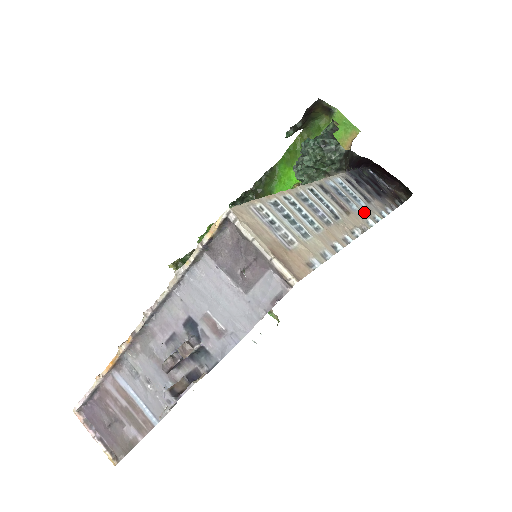
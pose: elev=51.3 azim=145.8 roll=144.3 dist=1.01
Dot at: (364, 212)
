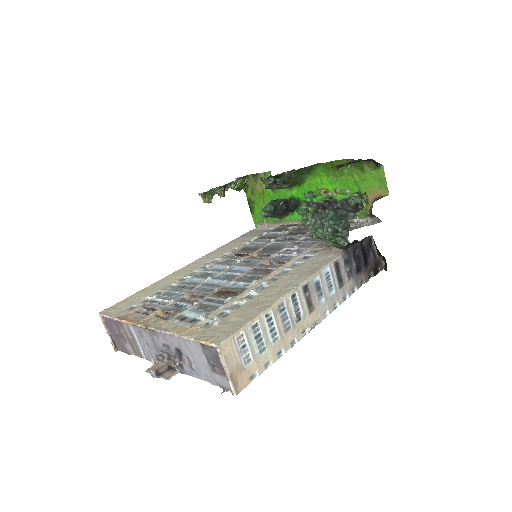
Dot at: (329, 302)
